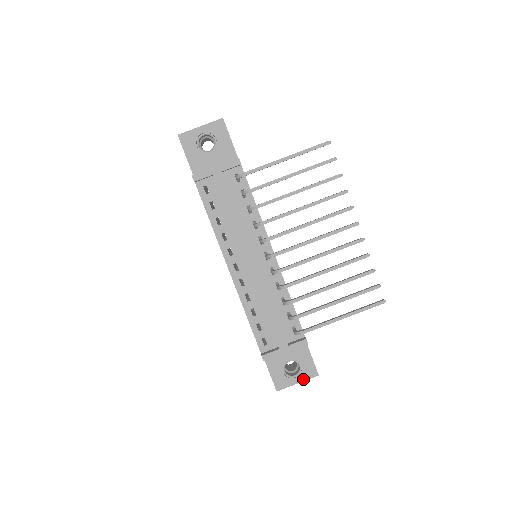
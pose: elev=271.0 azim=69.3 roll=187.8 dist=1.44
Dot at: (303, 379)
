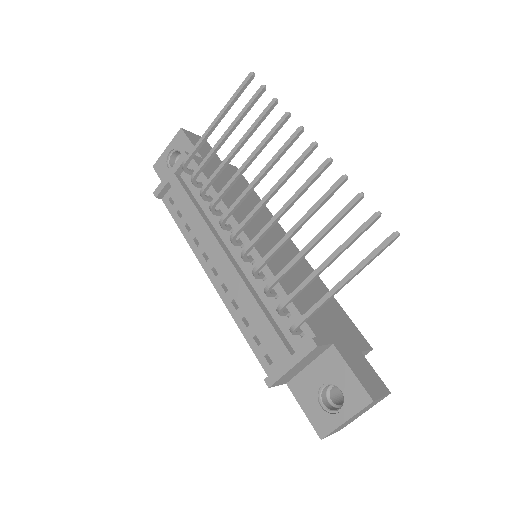
Dot at: (352, 412)
